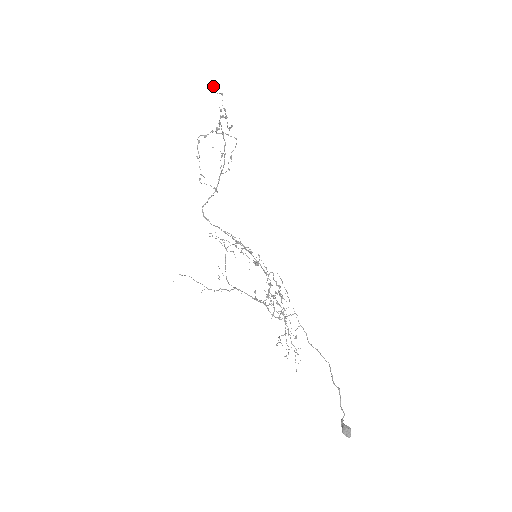
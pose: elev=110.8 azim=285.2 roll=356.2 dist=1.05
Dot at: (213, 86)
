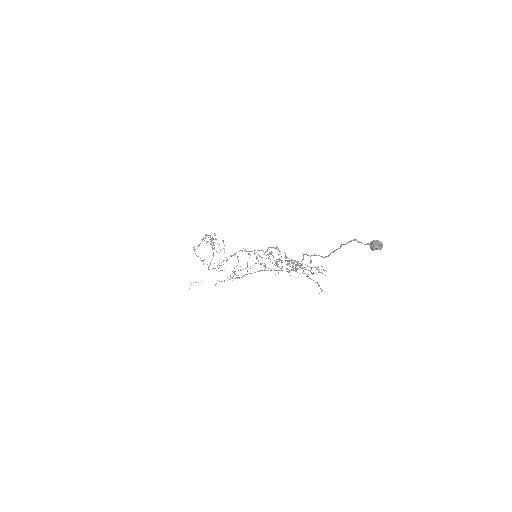
Dot at: occluded
